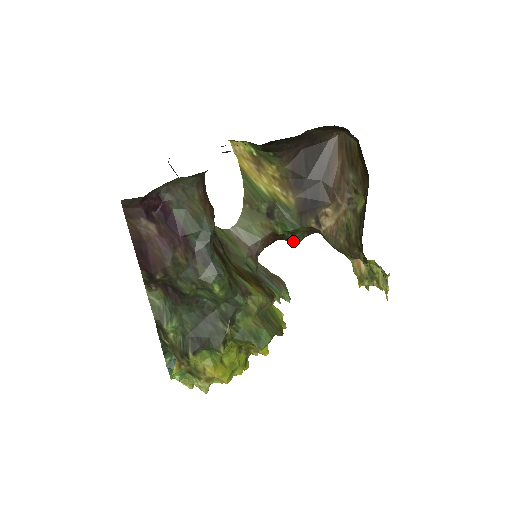
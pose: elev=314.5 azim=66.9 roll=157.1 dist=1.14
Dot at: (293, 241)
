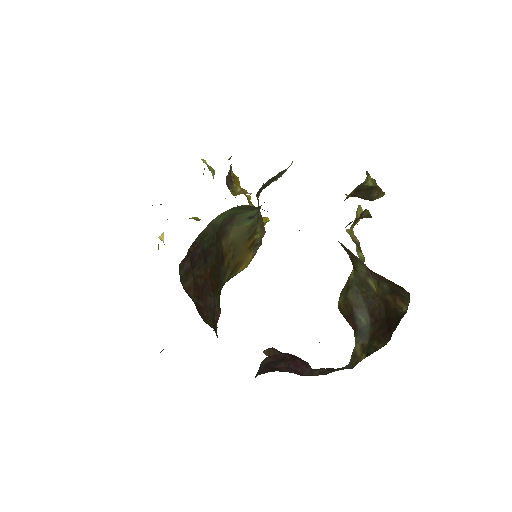
Dot at: occluded
